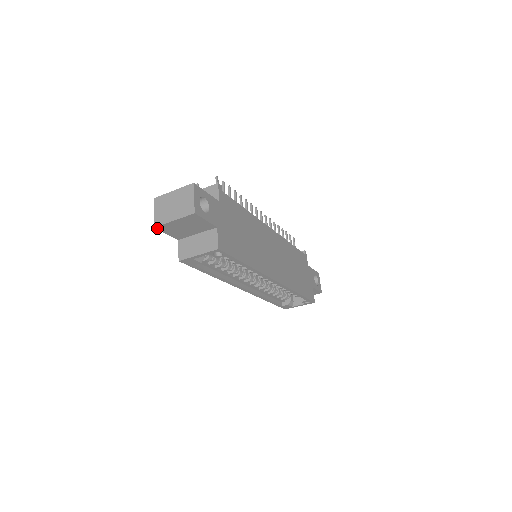
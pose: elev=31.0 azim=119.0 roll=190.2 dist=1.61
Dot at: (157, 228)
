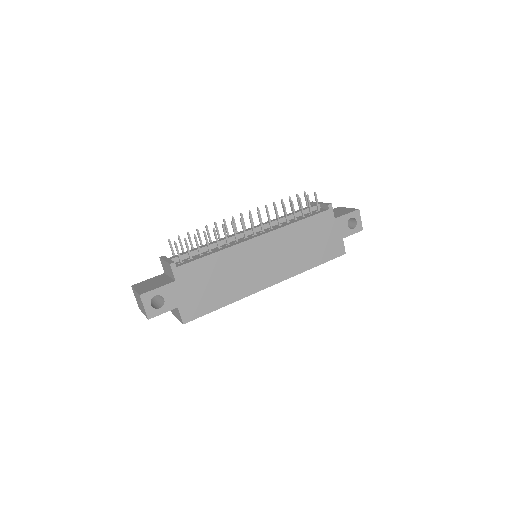
Dot at: occluded
